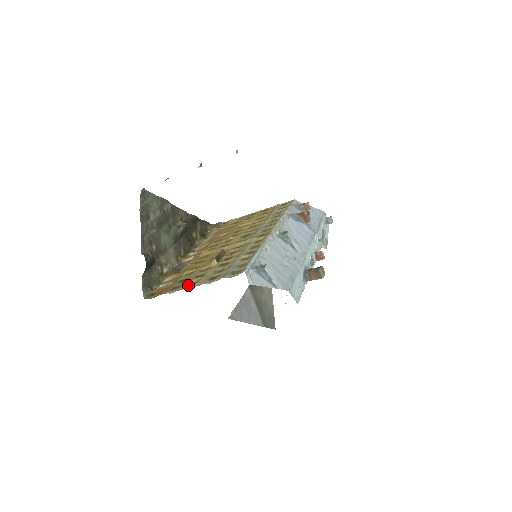
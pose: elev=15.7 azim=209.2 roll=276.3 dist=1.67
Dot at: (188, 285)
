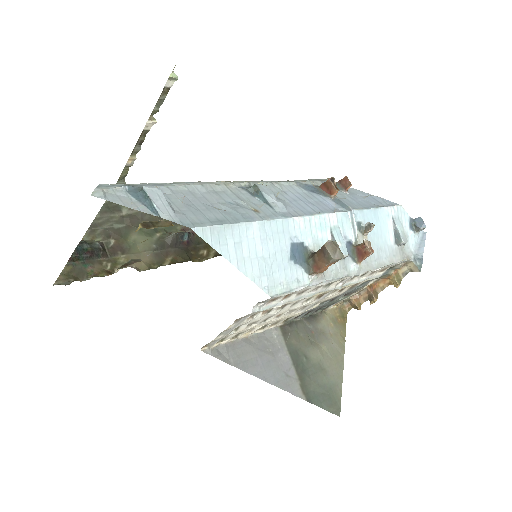
Dot at: occluded
